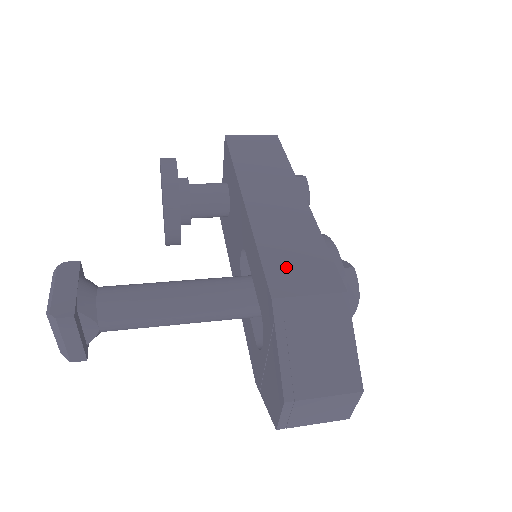
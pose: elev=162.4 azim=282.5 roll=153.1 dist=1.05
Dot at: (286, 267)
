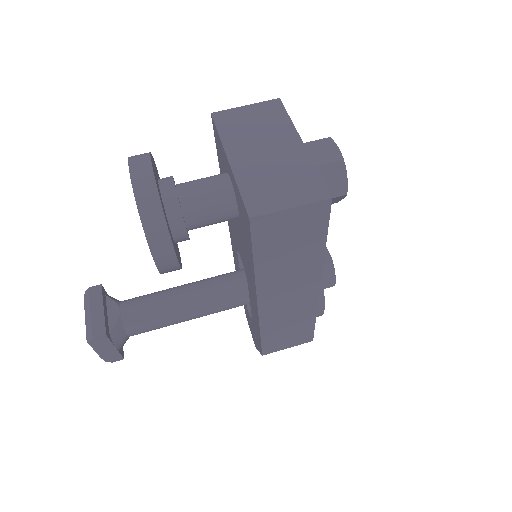
Dot at: (278, 340)
